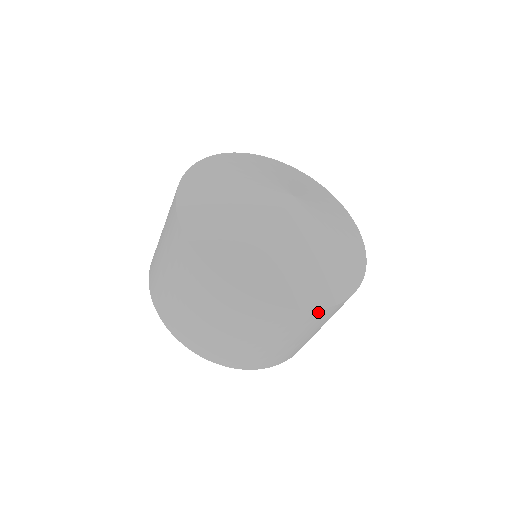
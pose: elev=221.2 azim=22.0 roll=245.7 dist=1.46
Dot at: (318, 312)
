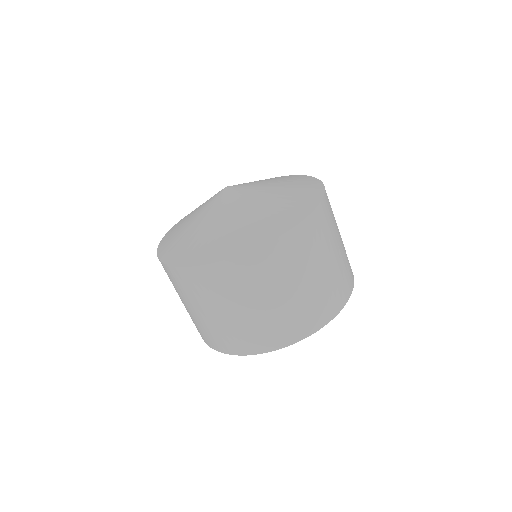
Dot at: (218, 267)
